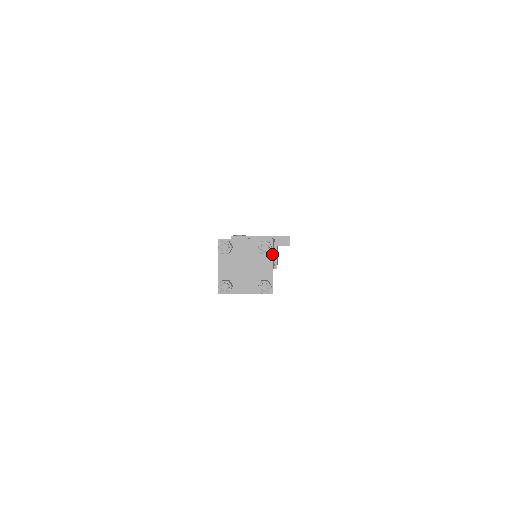
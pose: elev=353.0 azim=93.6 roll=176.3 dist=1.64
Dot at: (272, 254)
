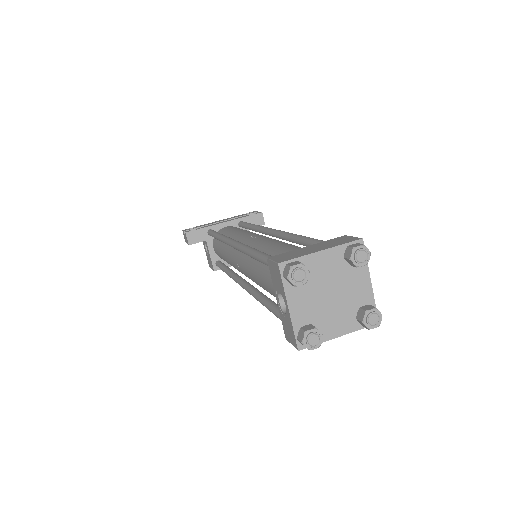
Dot at: occluded
